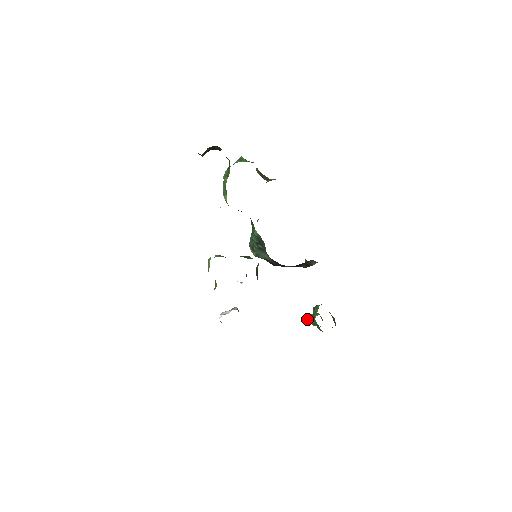
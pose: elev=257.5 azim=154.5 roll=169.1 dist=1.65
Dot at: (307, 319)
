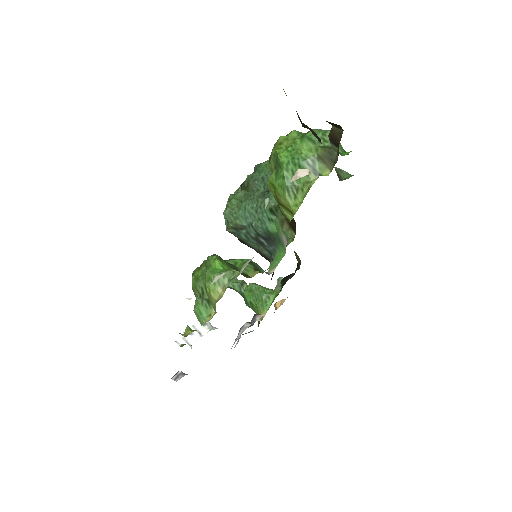
Dot at: (262, 314)
